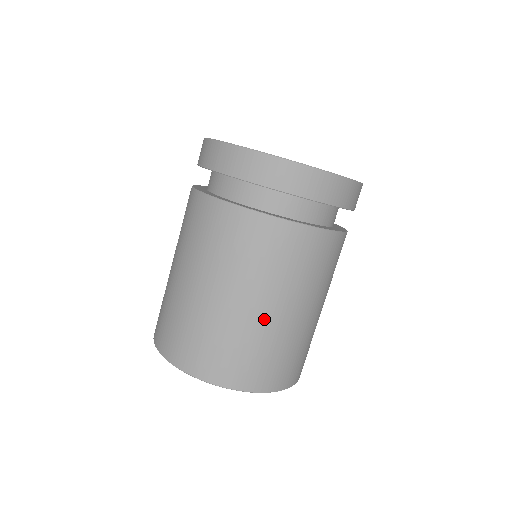
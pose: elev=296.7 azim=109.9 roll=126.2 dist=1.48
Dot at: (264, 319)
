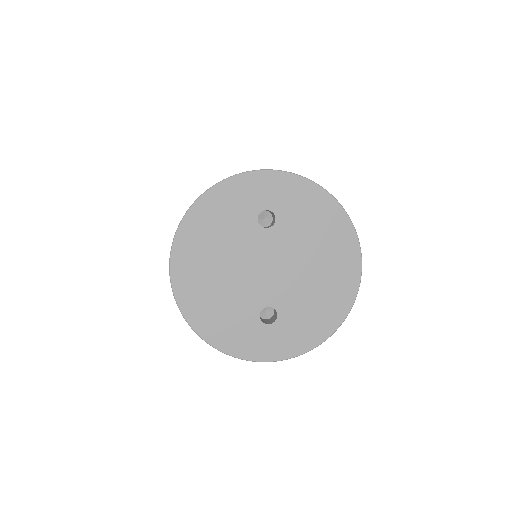
Dot at: occluded
